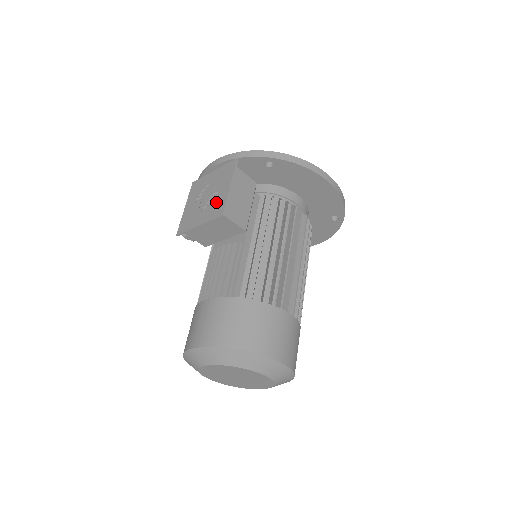
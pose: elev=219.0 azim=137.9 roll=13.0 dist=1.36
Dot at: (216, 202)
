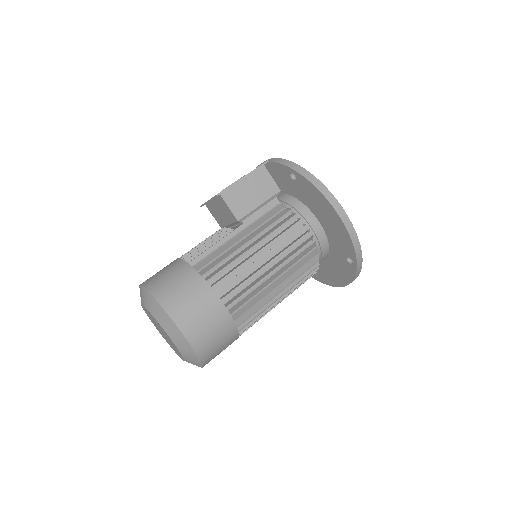
Dot at: occluded
